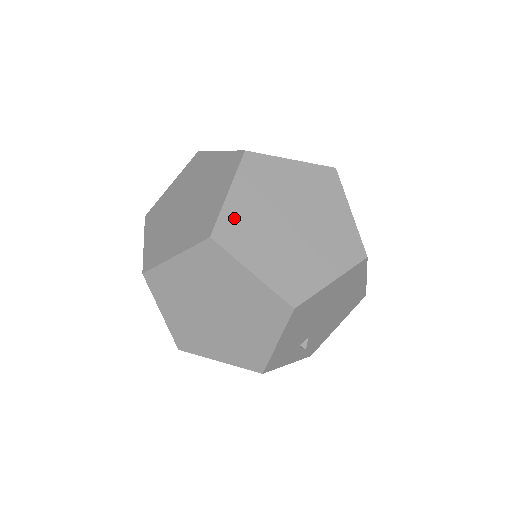
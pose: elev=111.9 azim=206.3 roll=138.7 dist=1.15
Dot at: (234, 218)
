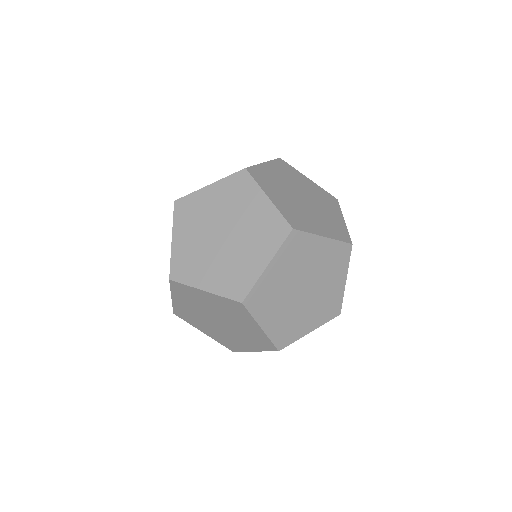
Dot at: occluded
